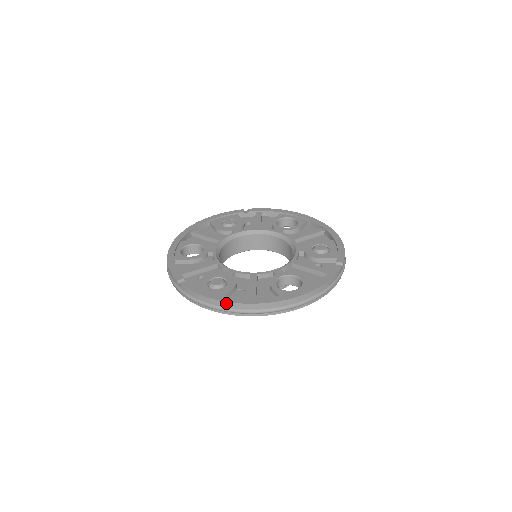
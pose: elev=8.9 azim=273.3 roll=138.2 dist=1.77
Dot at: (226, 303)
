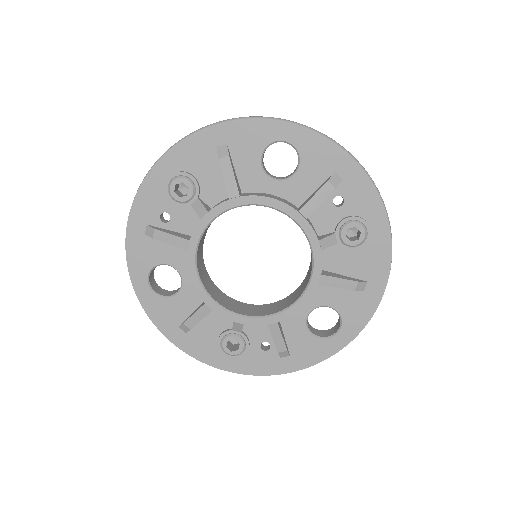
Dot at: occluded
